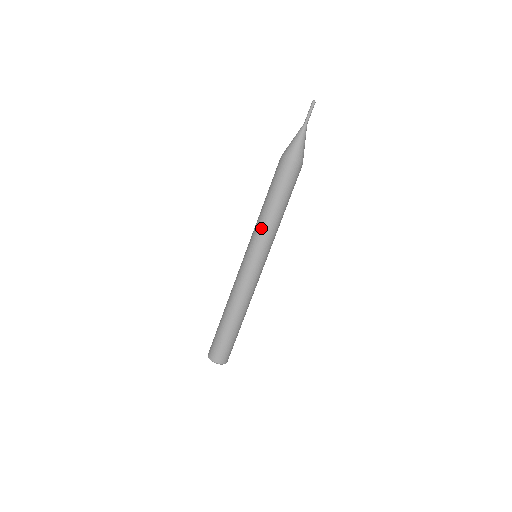
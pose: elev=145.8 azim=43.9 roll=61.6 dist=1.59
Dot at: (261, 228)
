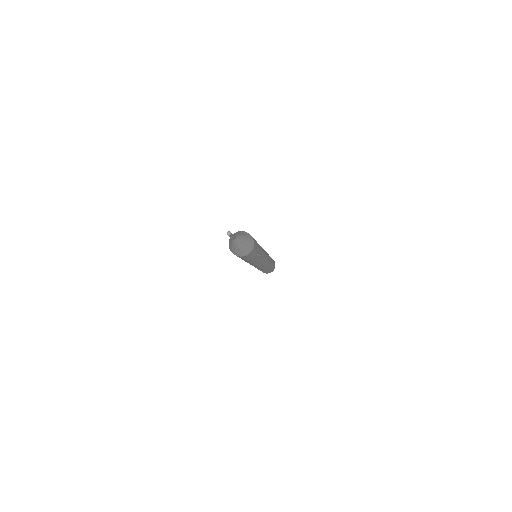
Dot at: occluded
